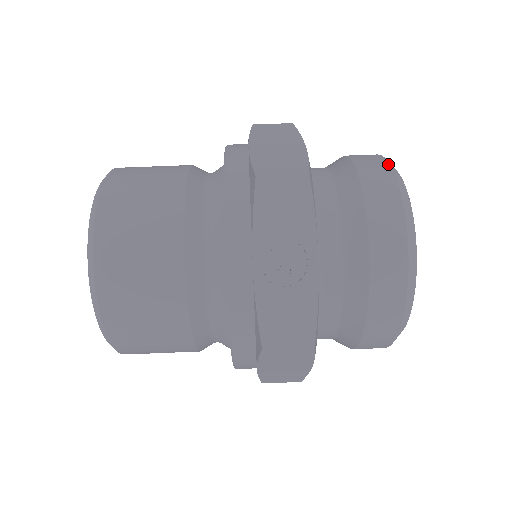
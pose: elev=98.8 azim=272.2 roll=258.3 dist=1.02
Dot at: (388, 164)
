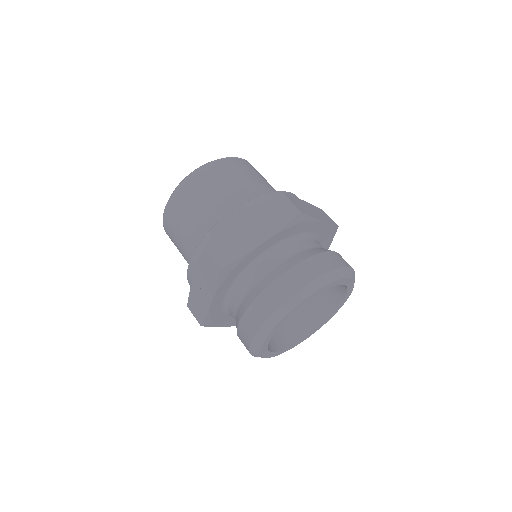
Dot at: (295, 292)
